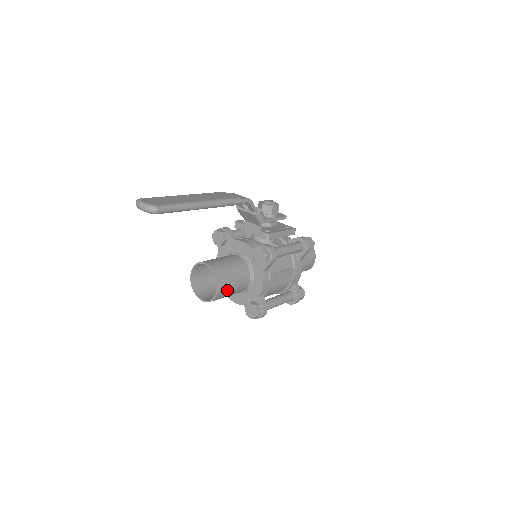
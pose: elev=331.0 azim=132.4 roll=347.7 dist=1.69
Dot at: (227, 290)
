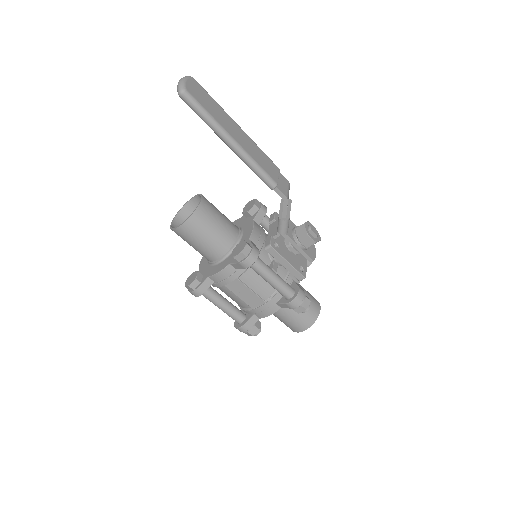
Dot at: (190, 237)
